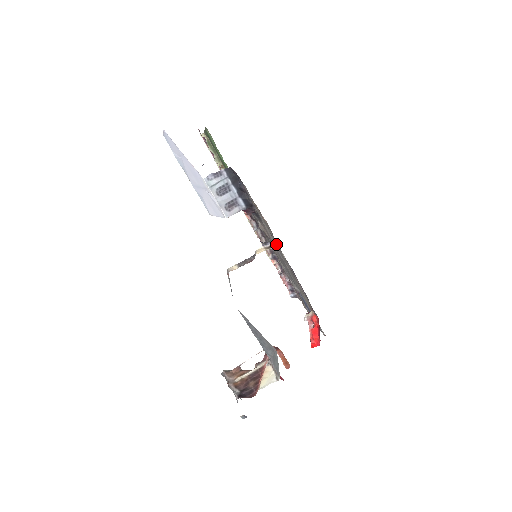
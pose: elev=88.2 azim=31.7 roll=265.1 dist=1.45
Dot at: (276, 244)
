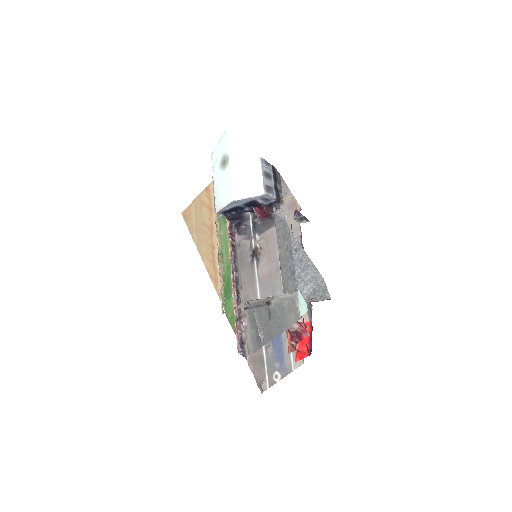
Dot at: (307, 221)
